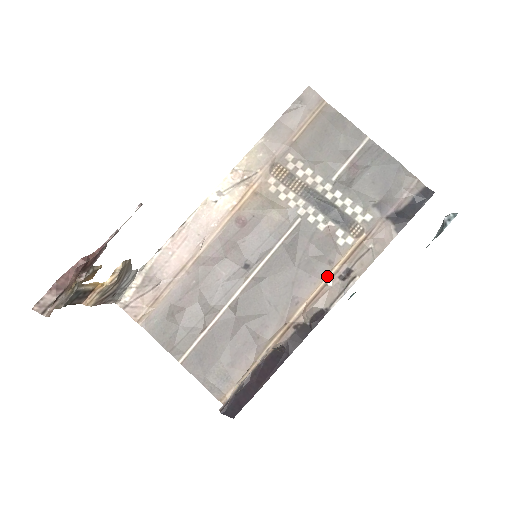
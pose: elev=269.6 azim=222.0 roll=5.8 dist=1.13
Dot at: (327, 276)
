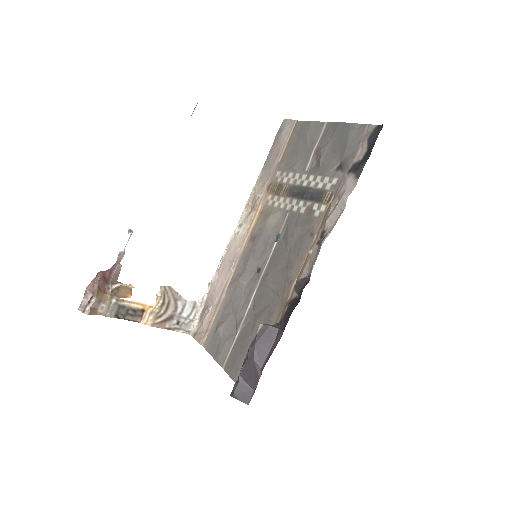
Dot at: (309, 247)
